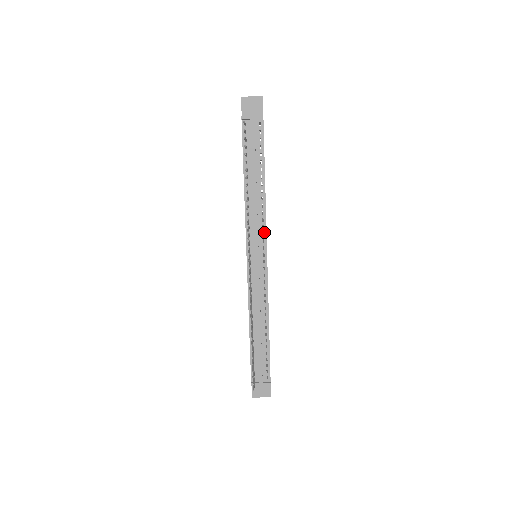
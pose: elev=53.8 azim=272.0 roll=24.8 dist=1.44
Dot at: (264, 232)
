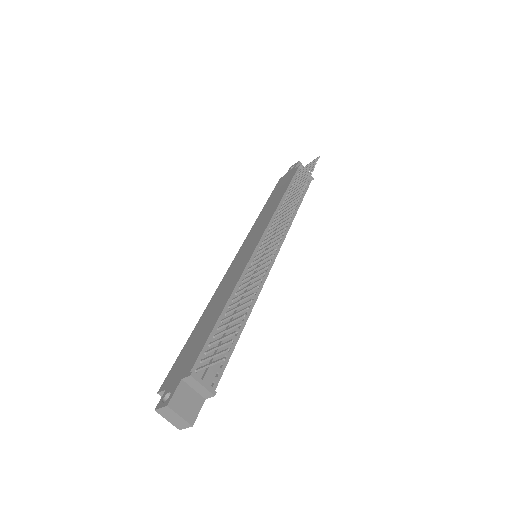
Dot at: (282, 239)
